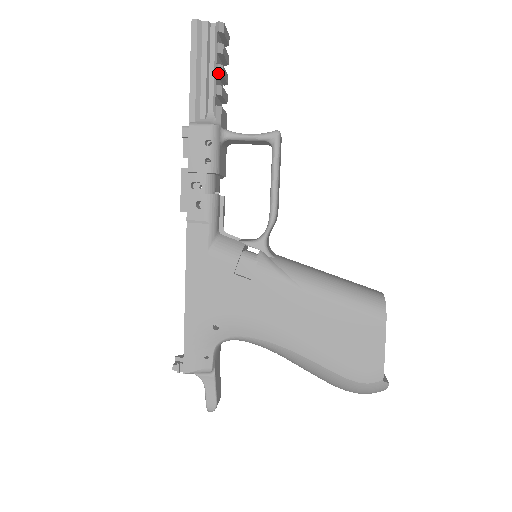
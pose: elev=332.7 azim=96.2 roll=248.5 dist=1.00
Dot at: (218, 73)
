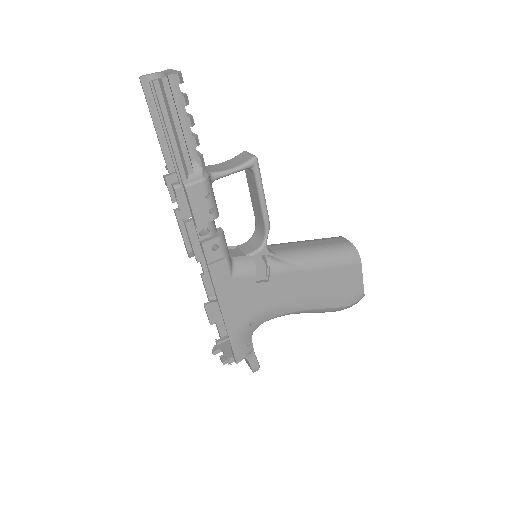
Dot at: (192, 126)
